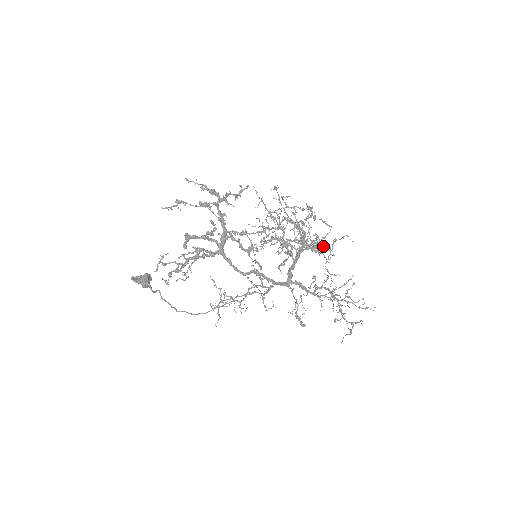
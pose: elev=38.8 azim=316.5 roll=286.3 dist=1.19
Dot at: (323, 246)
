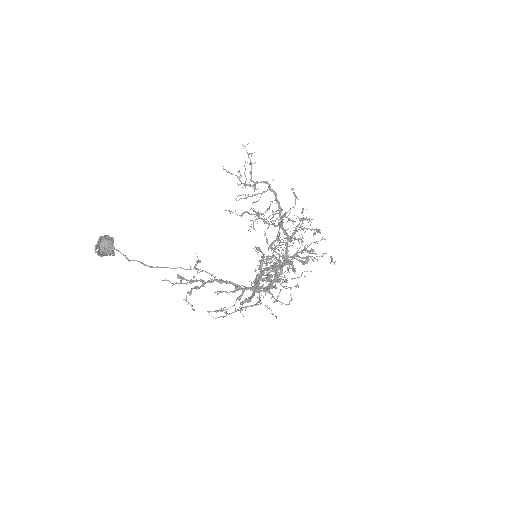
Dot at: occluded
